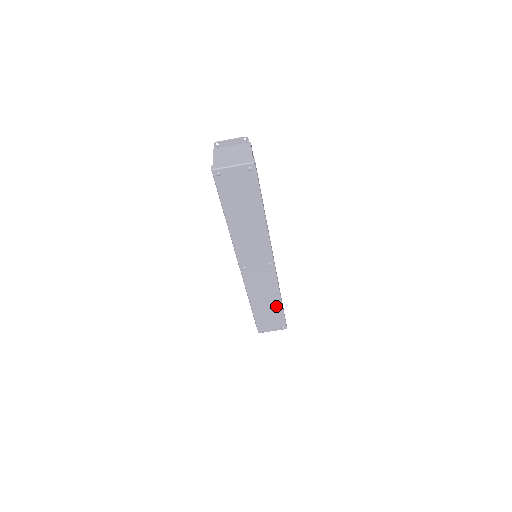
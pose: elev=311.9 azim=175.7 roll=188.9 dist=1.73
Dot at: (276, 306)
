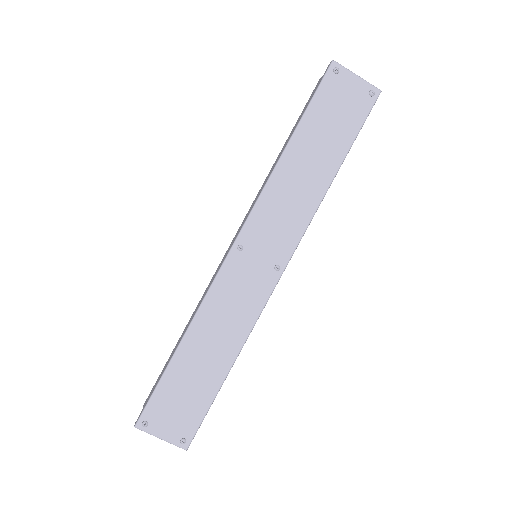
Dot at: (216, 373)
